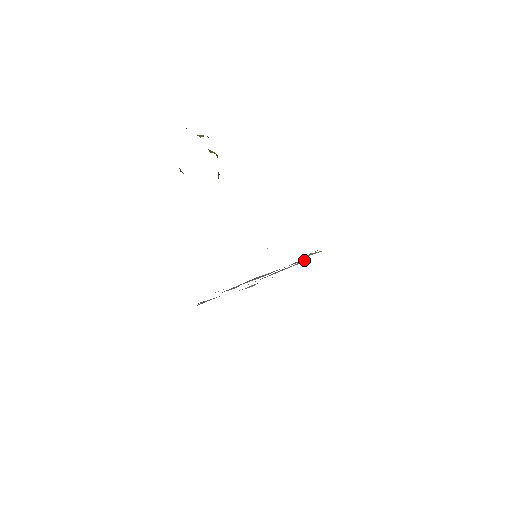
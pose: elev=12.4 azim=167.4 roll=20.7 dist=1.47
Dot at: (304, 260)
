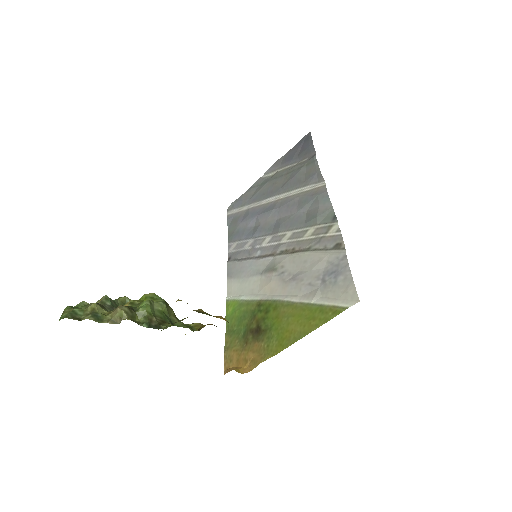
Dot at: (316, 176)
